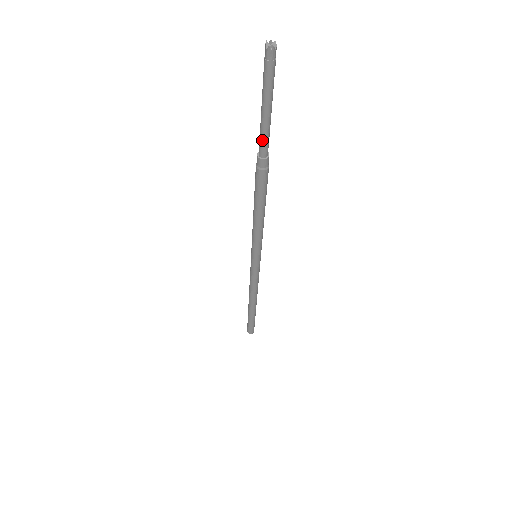
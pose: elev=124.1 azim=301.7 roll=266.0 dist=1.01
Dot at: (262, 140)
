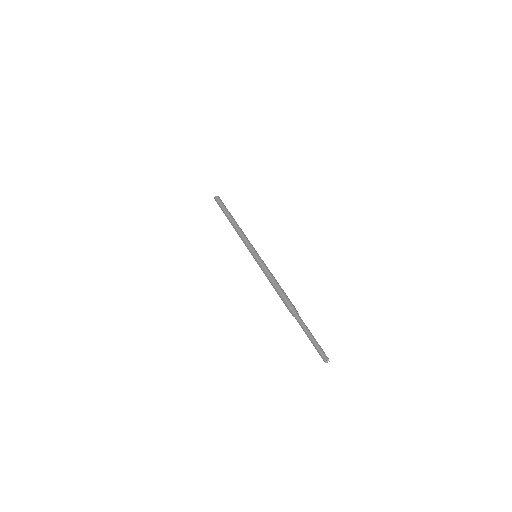
Dot at: (300, 325)
